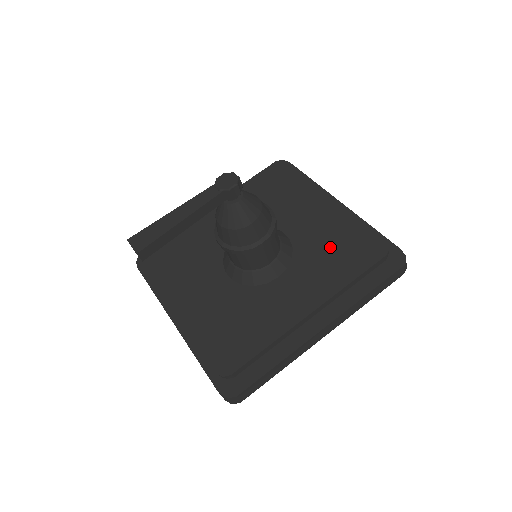
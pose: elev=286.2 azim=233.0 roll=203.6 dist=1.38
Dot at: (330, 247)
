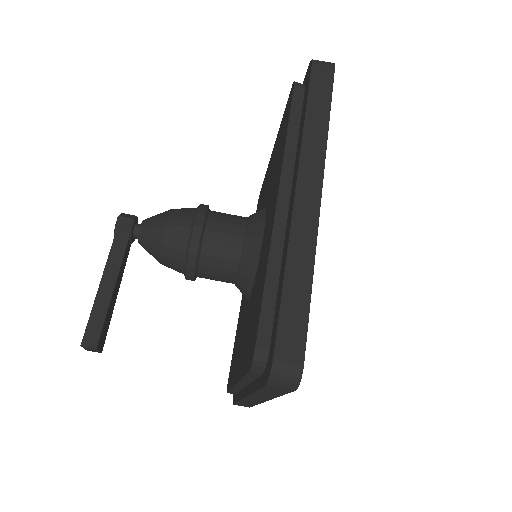
Dot at: (276, 160)
